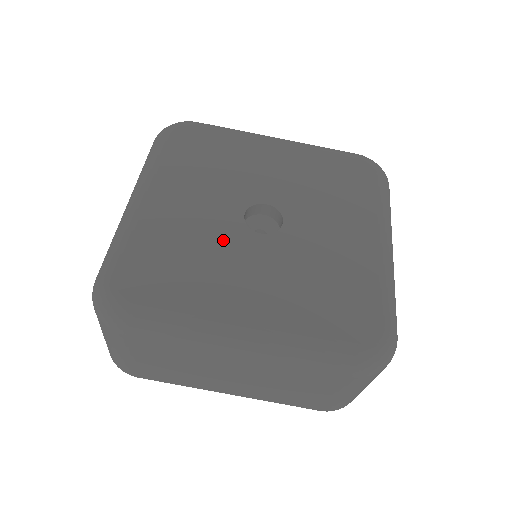
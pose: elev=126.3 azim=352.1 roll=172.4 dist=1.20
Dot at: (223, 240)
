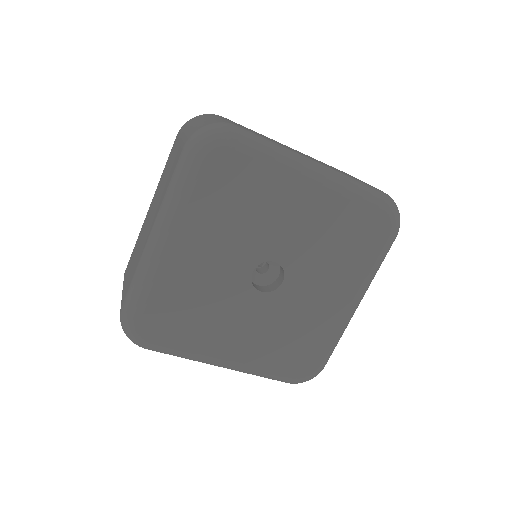
Dot at: (228, 296)
